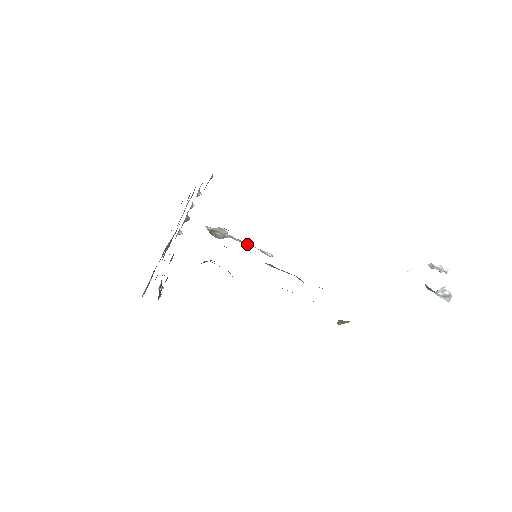
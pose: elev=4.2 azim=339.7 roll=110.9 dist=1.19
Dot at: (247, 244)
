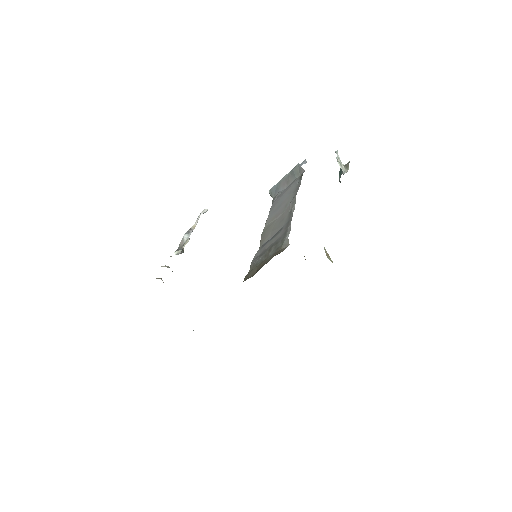
Dot at: occluded
